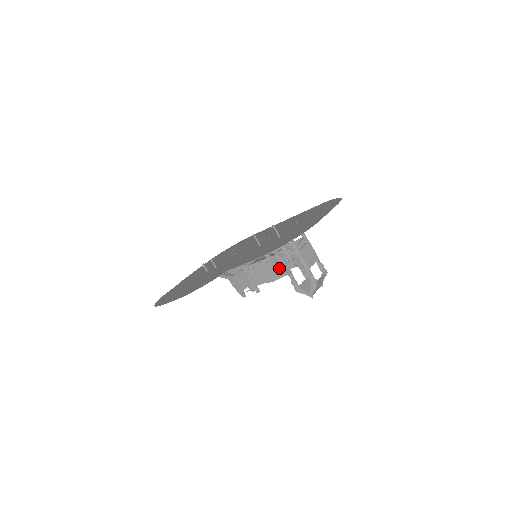
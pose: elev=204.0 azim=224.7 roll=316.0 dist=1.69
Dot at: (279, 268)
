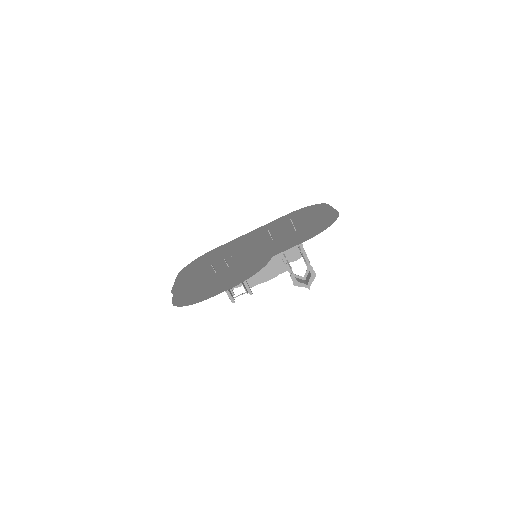
Dot at: (288, 262)
